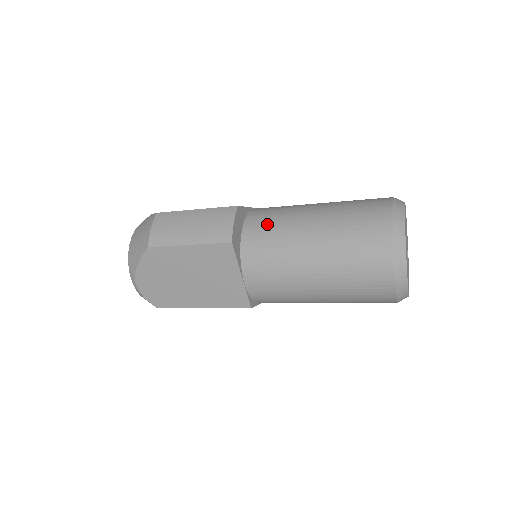
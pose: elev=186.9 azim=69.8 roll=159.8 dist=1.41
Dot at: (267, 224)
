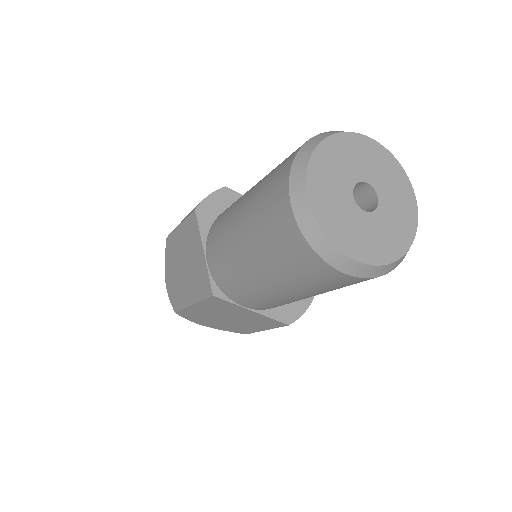
Dot at: occluded
